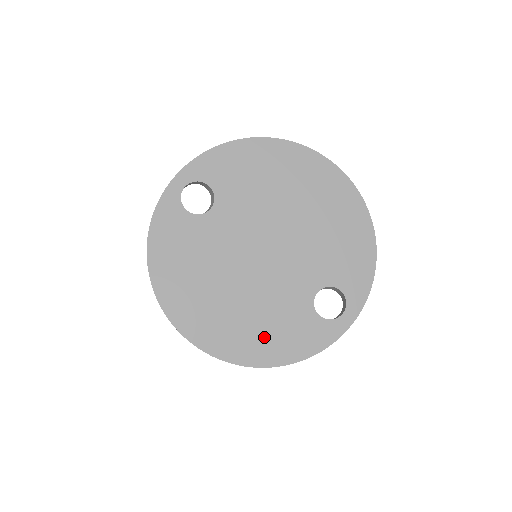
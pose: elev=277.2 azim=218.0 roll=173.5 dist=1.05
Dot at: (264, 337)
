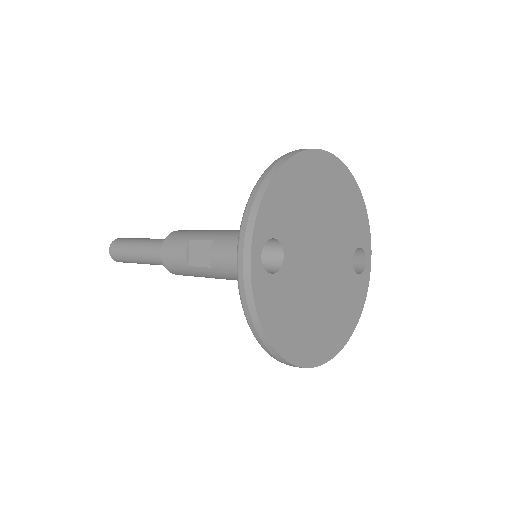
Dot at: (344, 318)
